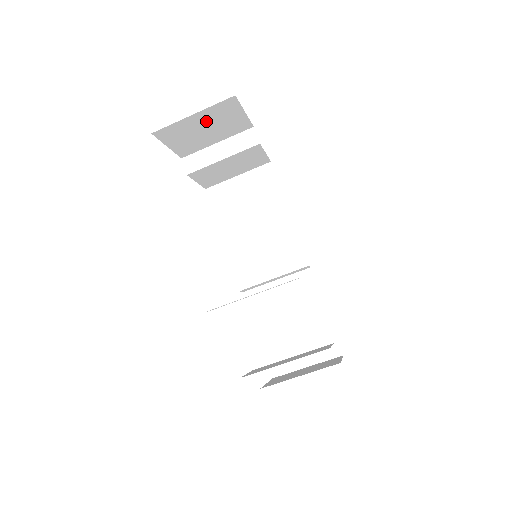
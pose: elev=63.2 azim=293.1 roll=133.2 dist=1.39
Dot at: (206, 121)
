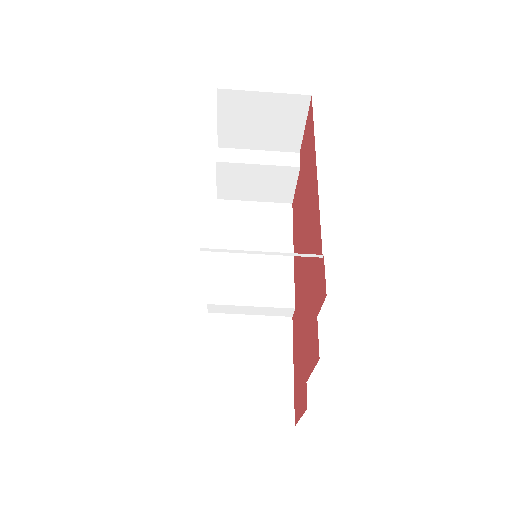
Dot at: (269, 111)
